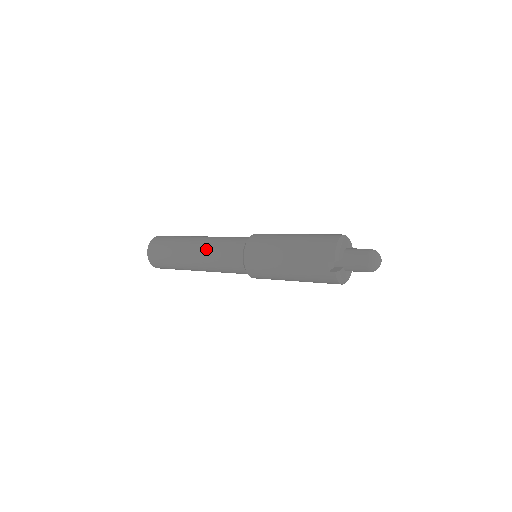
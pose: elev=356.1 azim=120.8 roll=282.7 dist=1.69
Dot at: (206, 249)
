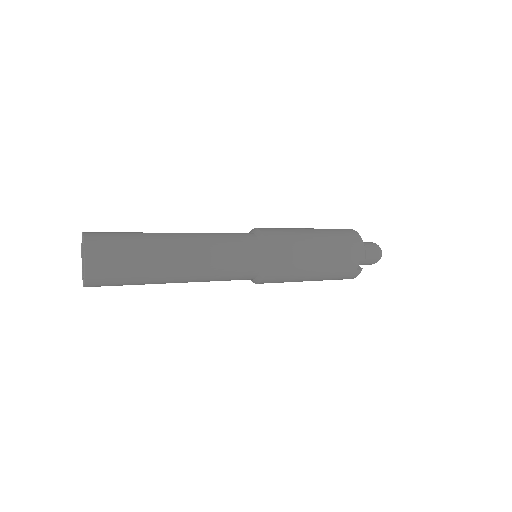
Dot at: (205, 255)
